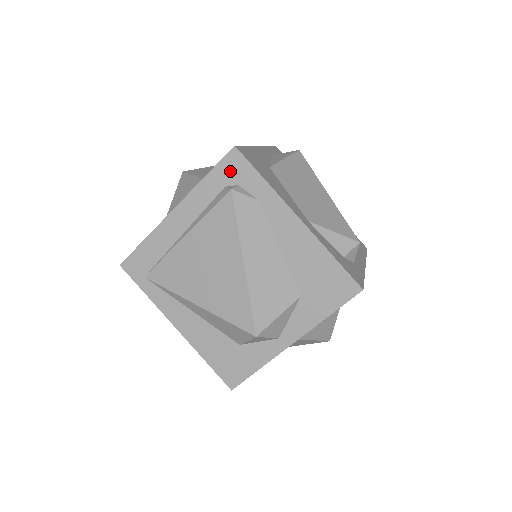
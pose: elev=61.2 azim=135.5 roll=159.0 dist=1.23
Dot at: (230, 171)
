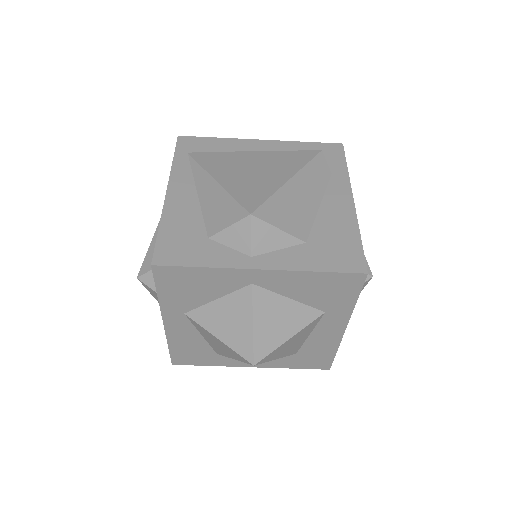
Dot at: (326, 150)
